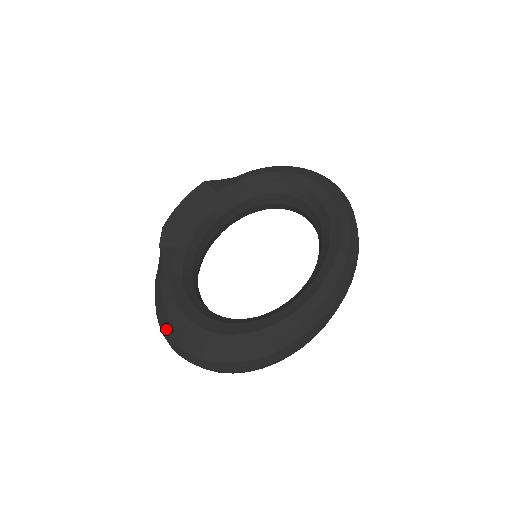
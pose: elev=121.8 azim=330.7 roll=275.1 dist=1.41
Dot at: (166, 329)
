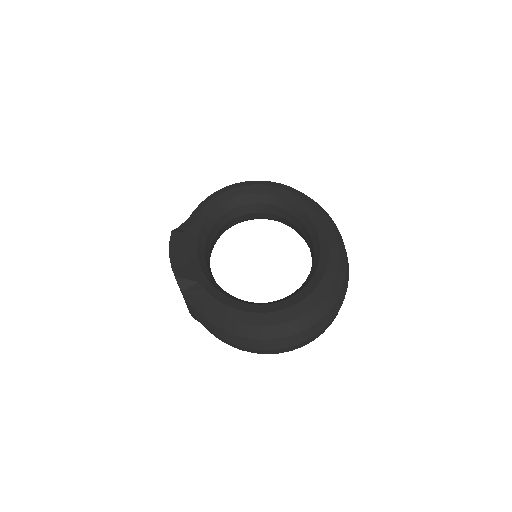
Dot at: (253, 336)
